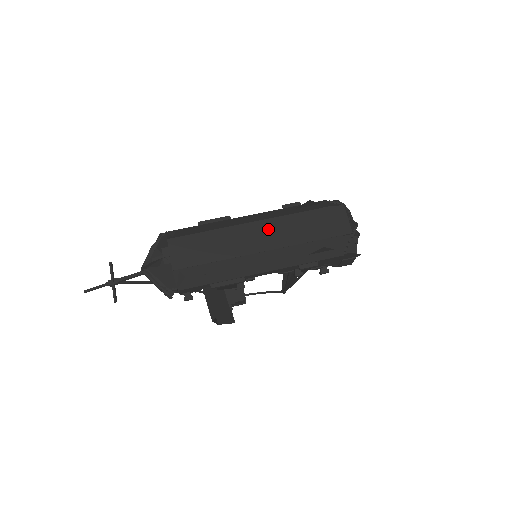
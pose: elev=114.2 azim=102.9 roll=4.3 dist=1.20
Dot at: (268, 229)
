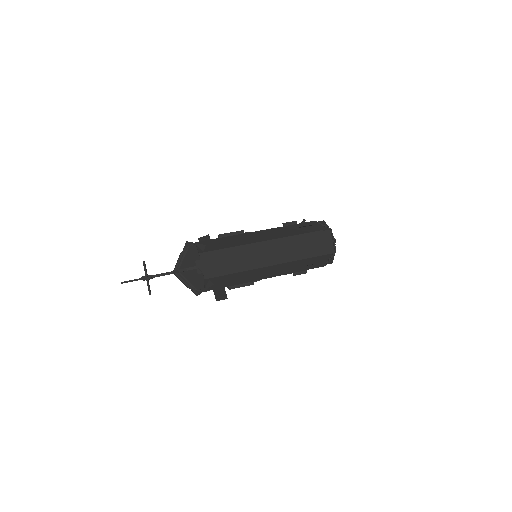
Dot at: (275, 247)
